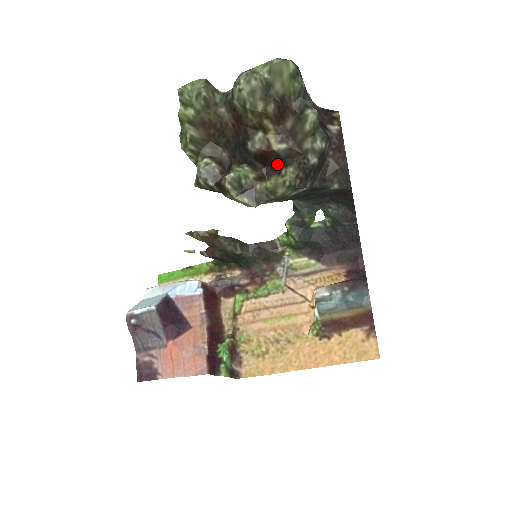
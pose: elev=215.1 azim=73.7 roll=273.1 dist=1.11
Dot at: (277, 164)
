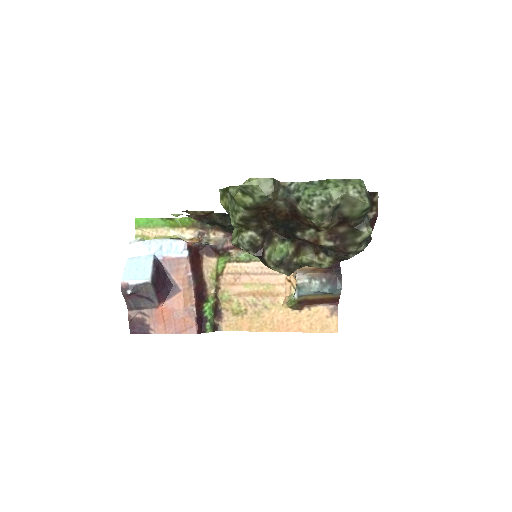
Dot at: occluded
